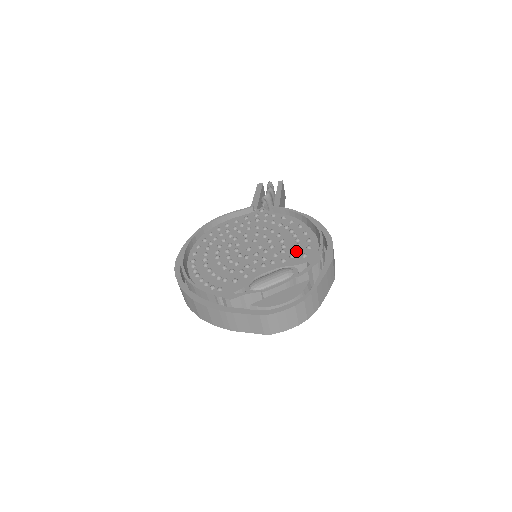
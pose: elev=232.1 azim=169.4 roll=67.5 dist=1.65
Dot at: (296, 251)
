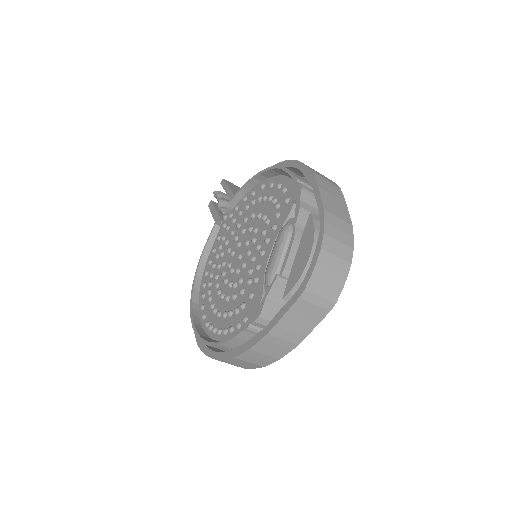
Dot at: (276, 207)
